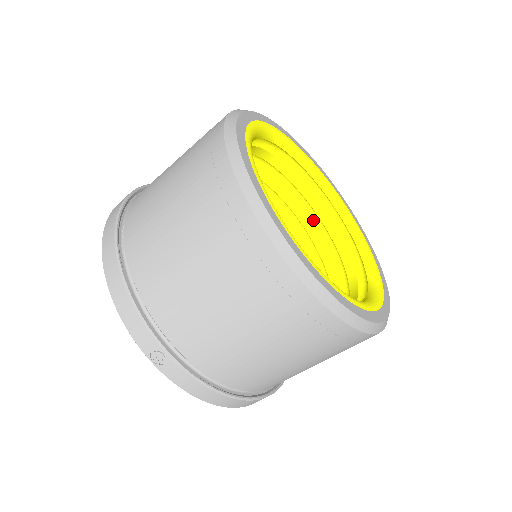
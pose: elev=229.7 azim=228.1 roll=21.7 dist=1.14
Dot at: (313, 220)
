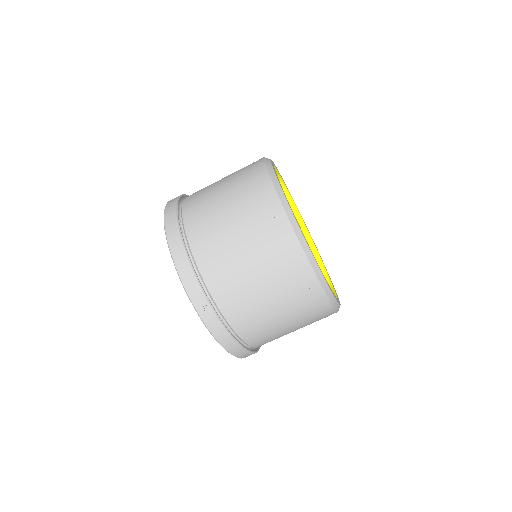
Dot at: occluded
